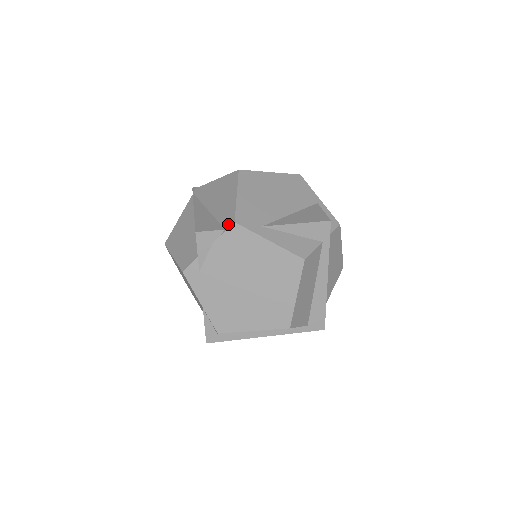
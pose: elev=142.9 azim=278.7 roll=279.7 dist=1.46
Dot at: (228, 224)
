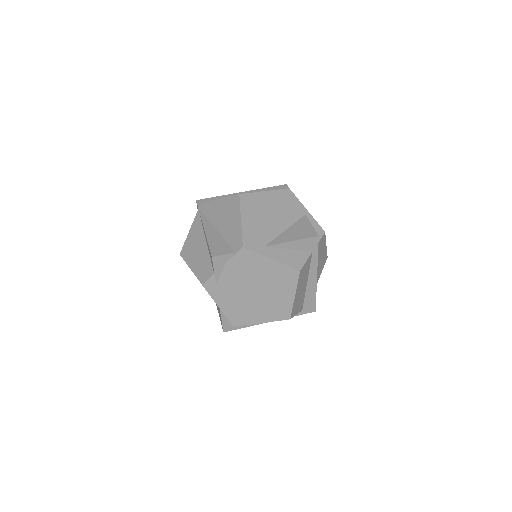
Dot at: (237, 248)
